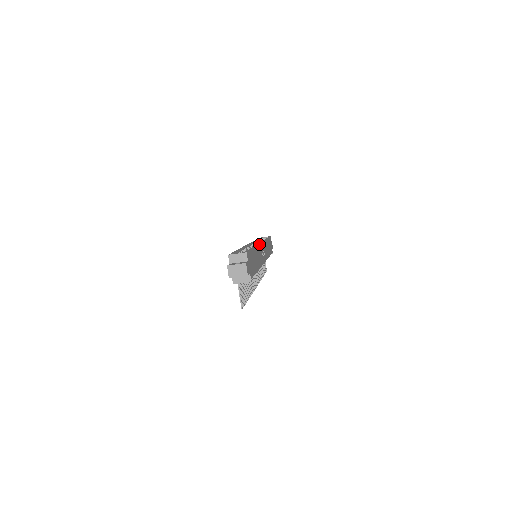
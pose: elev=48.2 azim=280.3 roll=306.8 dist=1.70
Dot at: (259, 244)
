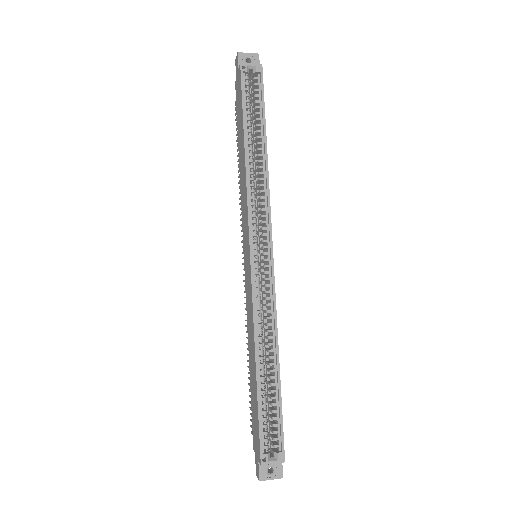
Dot at: (275, 293)
